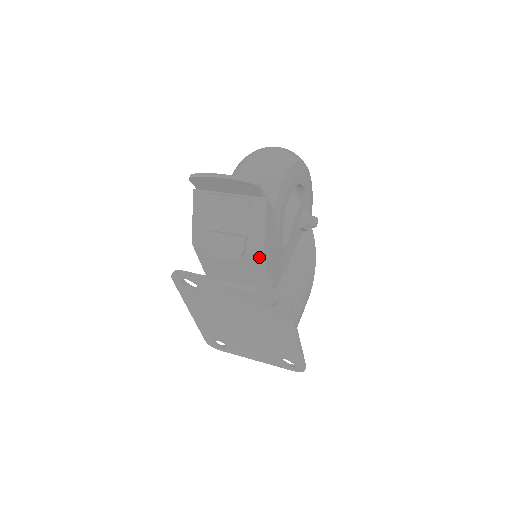
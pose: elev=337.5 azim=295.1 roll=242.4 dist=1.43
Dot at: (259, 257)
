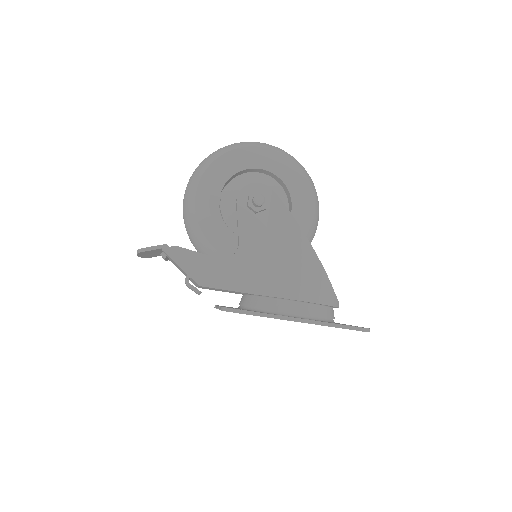
Dot at: (201, 286)
